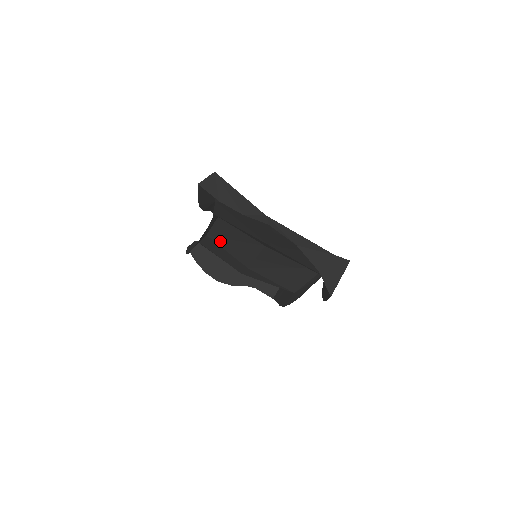
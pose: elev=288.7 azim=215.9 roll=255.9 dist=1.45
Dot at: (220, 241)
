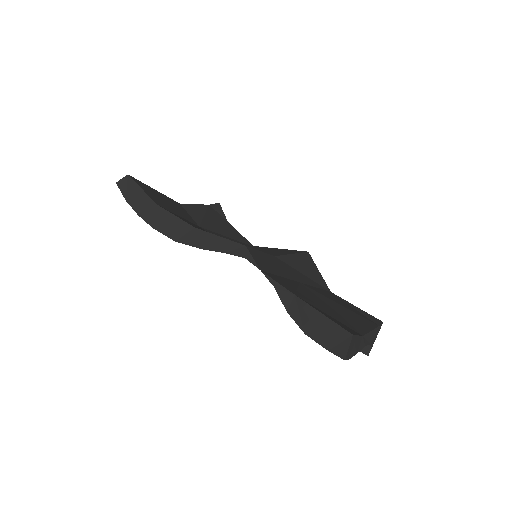
Dot at: occluded
